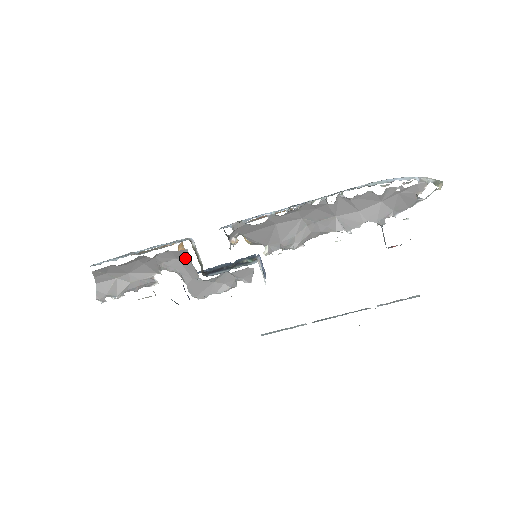
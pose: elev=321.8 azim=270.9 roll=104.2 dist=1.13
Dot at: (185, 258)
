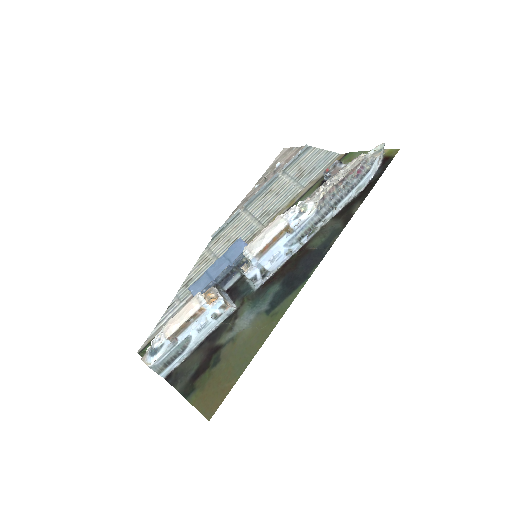
Dot at: occluded
